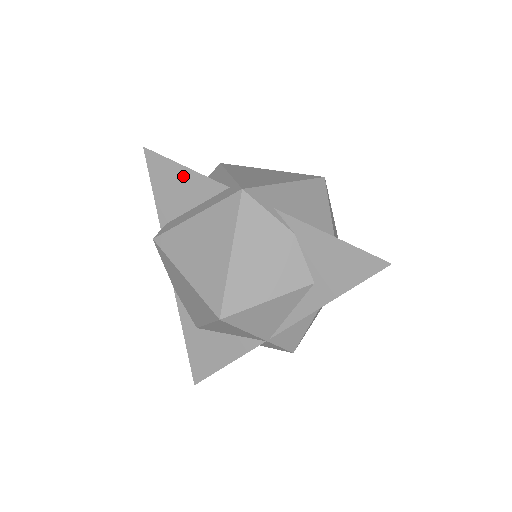
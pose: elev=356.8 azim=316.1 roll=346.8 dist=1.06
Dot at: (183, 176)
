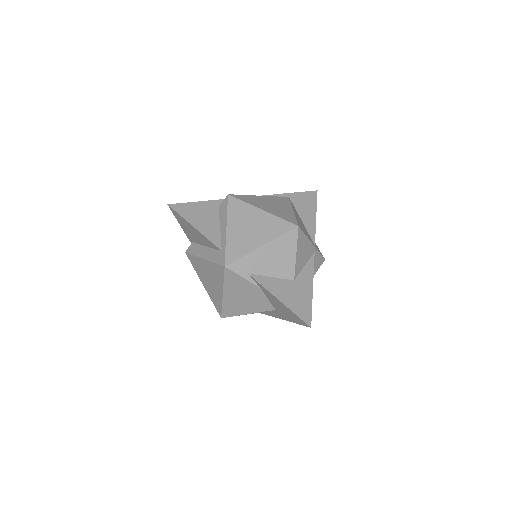
Dot at: (195, 231)
